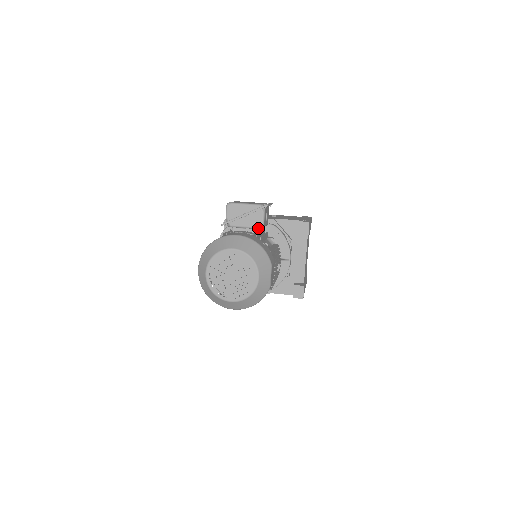
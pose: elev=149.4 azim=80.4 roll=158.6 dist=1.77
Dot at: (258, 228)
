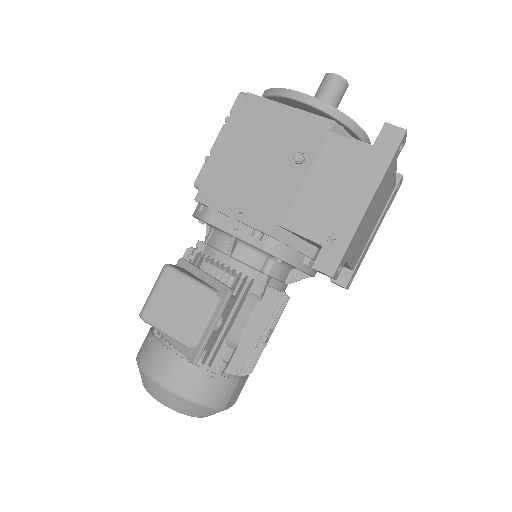
Dot at: occluded
